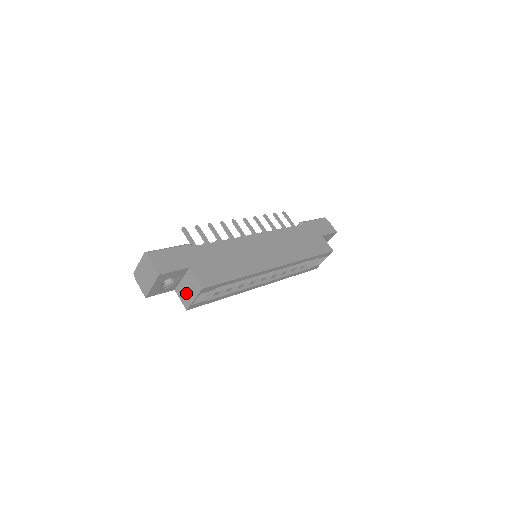
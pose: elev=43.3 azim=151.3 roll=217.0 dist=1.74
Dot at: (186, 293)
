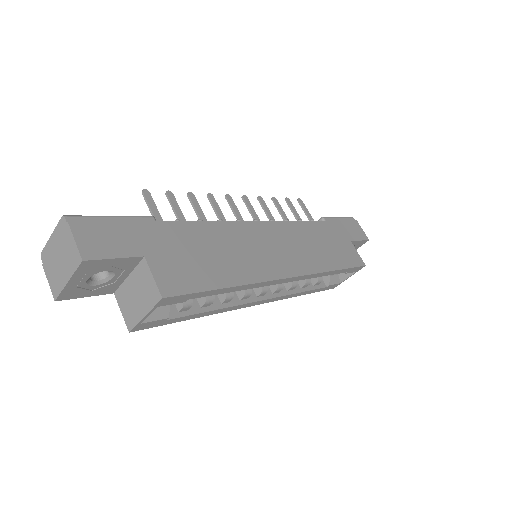
Dot at: (132, 302)
